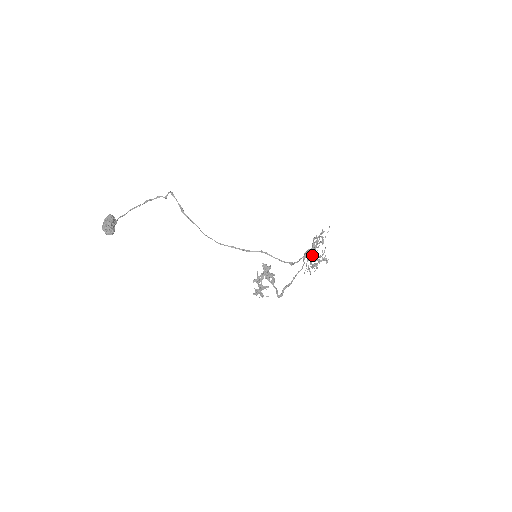
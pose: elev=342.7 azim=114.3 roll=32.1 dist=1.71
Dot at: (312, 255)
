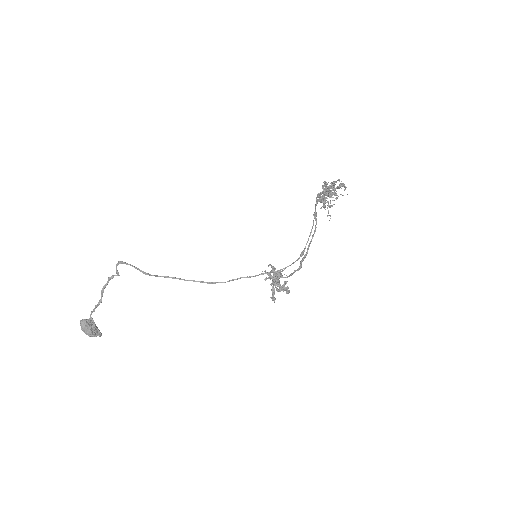
Dot at: occluded
